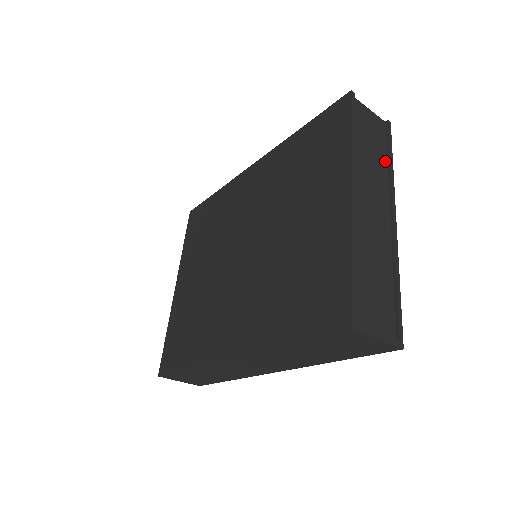
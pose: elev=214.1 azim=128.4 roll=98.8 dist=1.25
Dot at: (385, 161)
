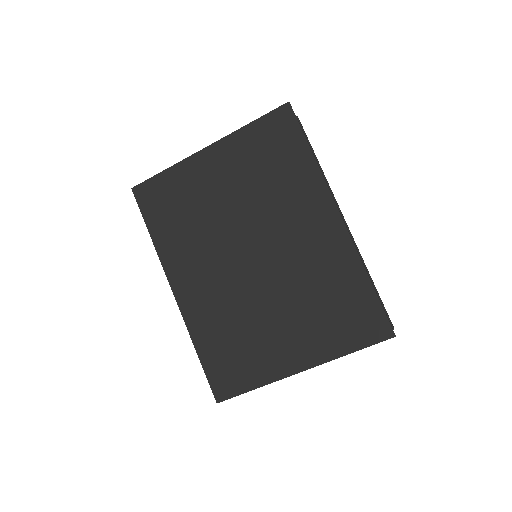
Dot at: occluded
